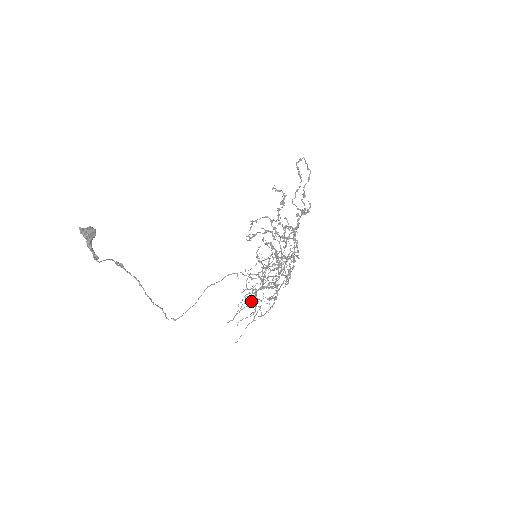
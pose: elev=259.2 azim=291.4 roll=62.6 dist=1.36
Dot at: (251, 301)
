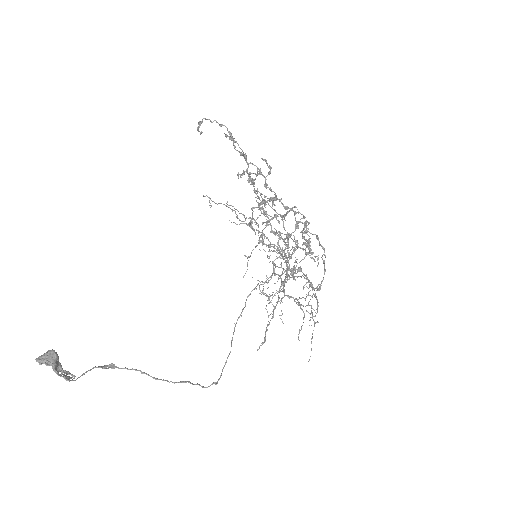
Dot at: (274, 308)
